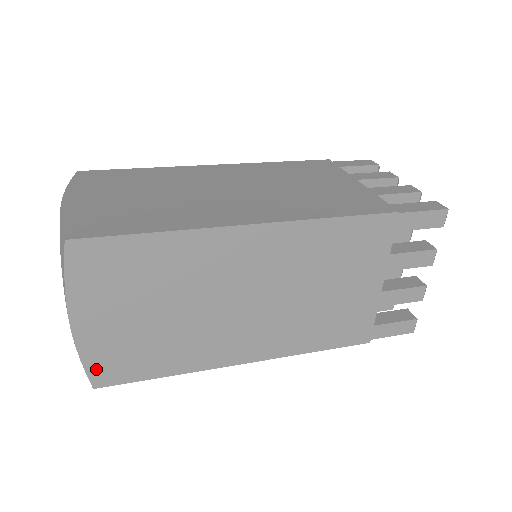
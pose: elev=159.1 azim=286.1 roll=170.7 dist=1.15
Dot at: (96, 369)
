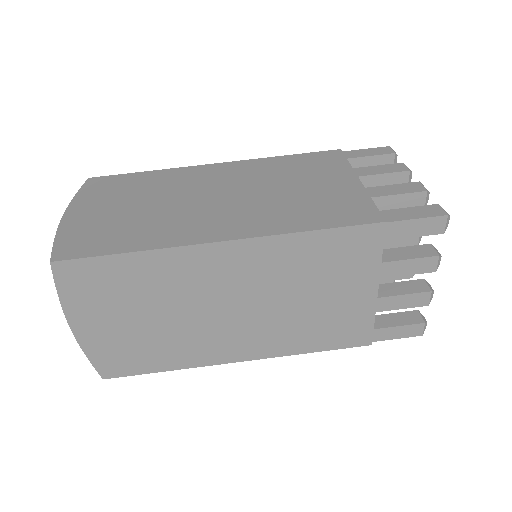
Dot at: (102, 364)
